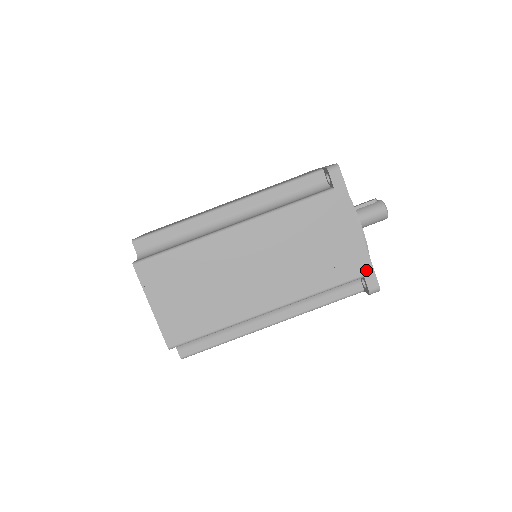
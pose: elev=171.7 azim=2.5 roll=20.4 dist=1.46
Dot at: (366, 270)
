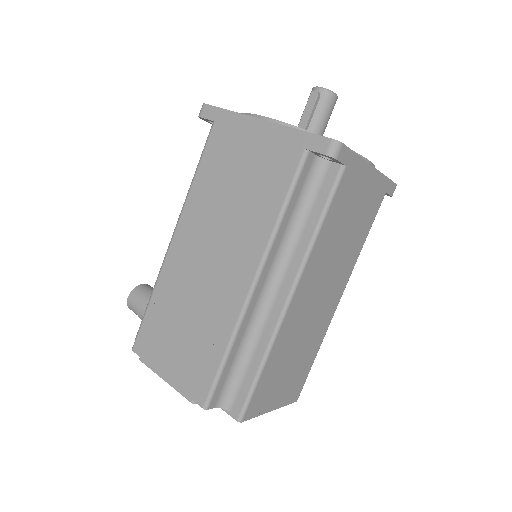
Dot at: (386, 187)
